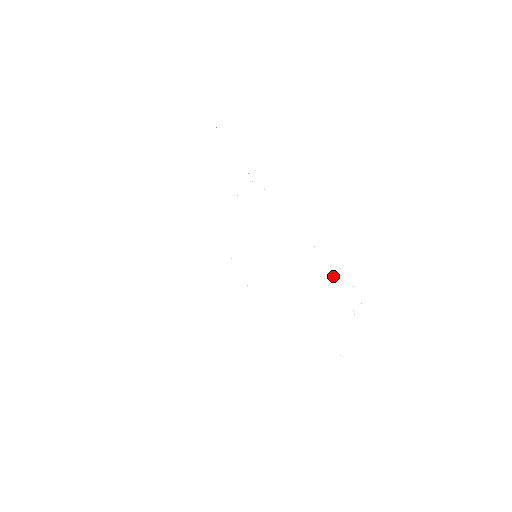
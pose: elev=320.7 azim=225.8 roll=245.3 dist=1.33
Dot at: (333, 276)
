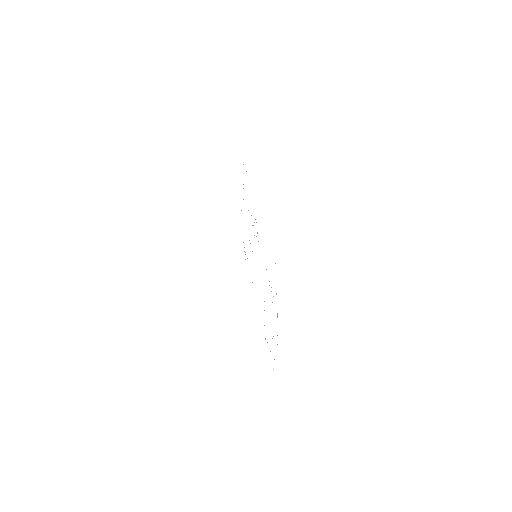
Dot at: occluded
